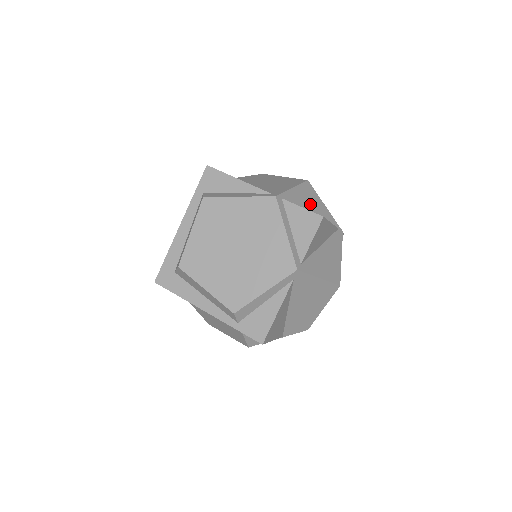
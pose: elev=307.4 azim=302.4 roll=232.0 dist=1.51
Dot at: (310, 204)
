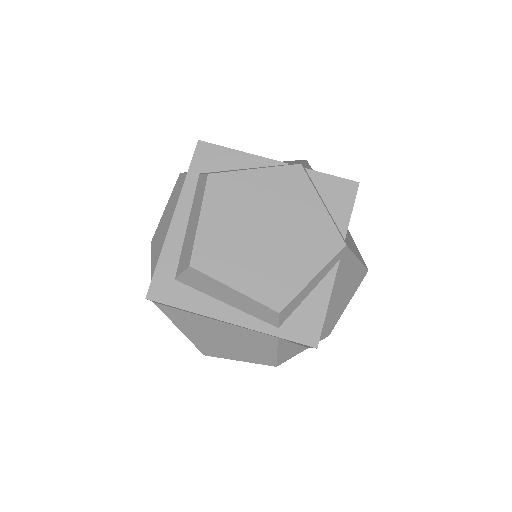
Dot at: occluded
